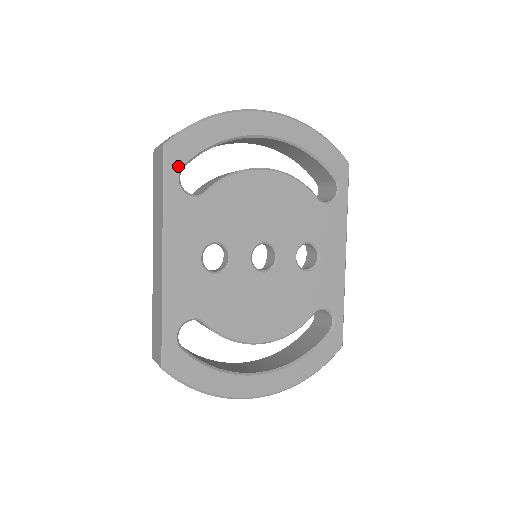
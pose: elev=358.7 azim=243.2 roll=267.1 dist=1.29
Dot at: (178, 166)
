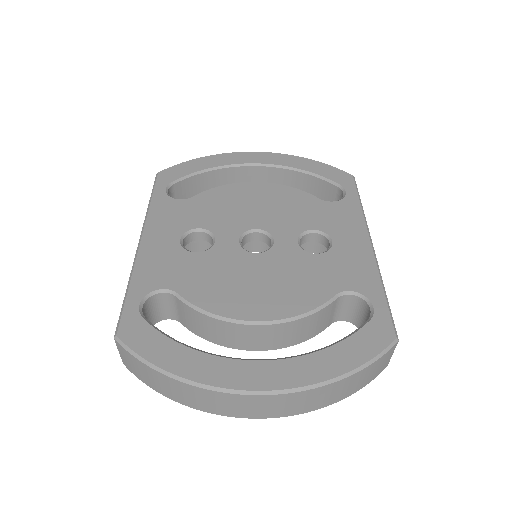
Dot at: (167, 183)
